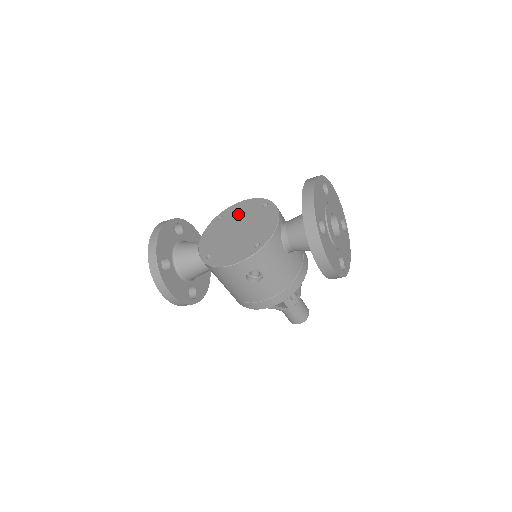
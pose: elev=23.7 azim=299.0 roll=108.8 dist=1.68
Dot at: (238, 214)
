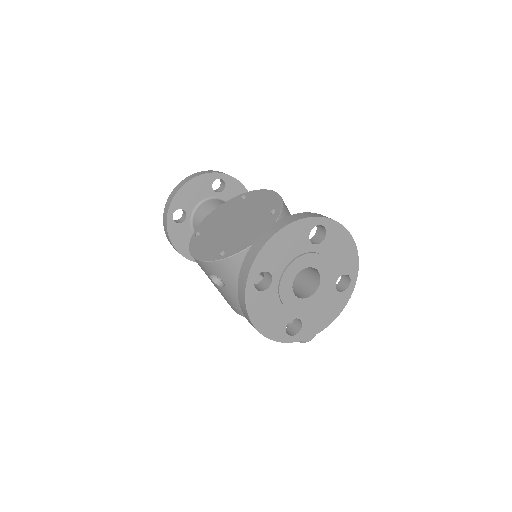
Dot at: (254, 204)
